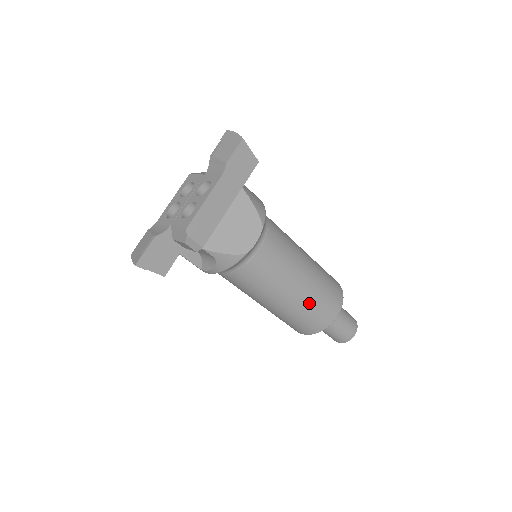
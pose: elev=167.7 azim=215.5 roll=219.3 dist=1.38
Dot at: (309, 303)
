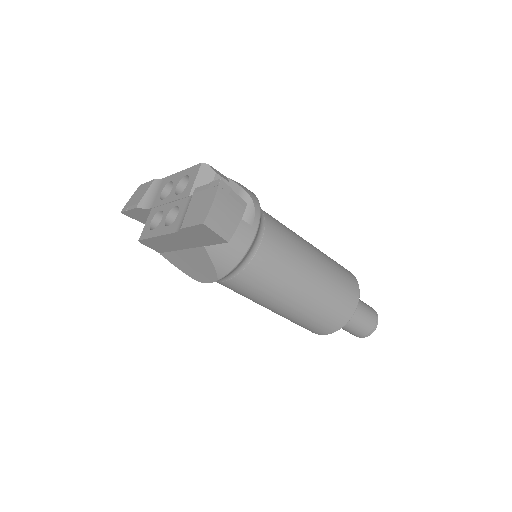
Dot at: (284, 317)
